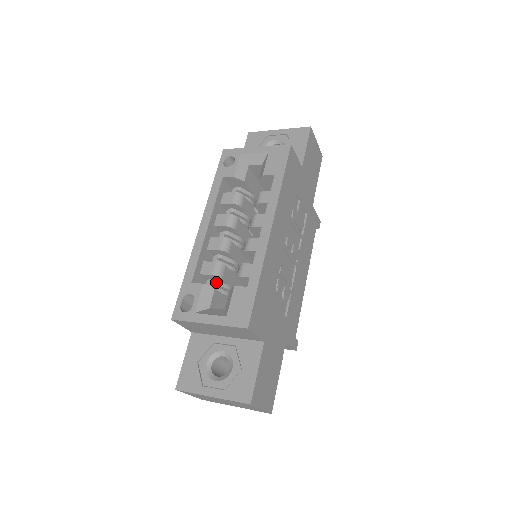
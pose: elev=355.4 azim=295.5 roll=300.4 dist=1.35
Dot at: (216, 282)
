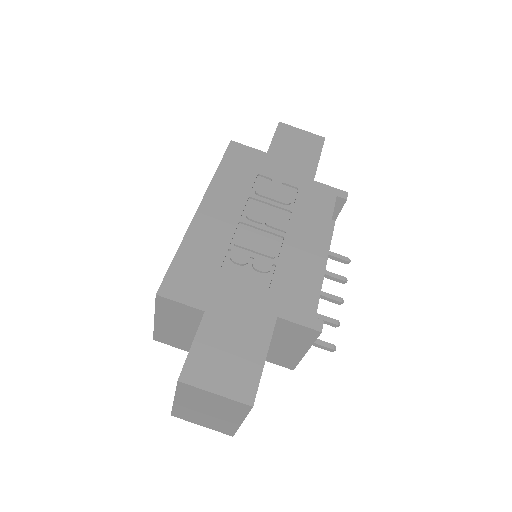
Dot at: occluded
